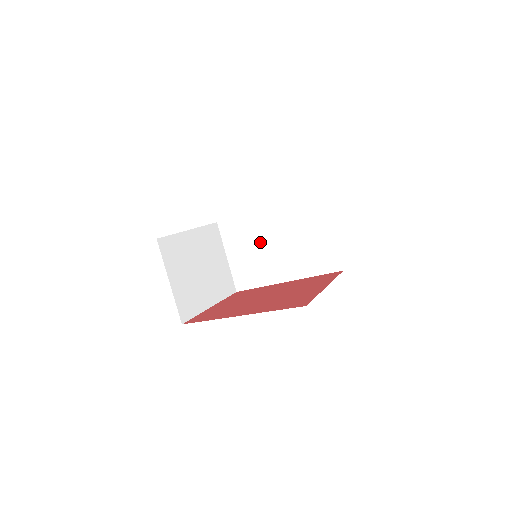
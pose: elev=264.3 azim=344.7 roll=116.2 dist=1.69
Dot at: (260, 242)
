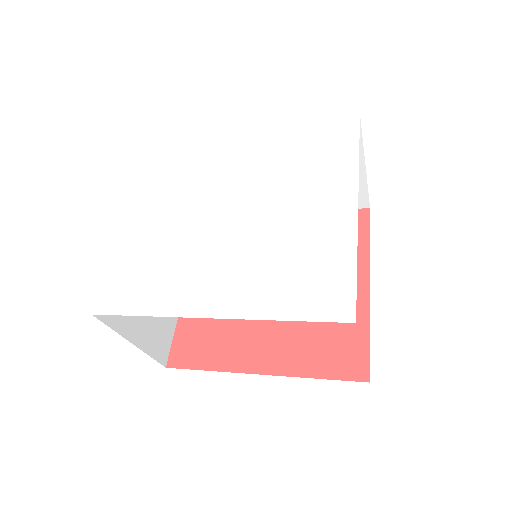
Dot at: occluded
